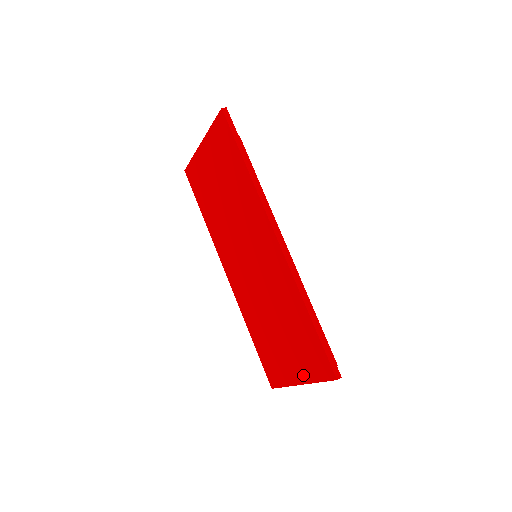
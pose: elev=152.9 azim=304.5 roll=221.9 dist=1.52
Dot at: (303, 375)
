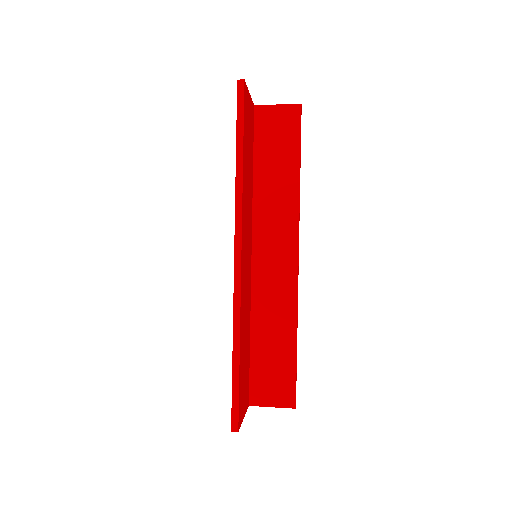
Dot at: occluded
